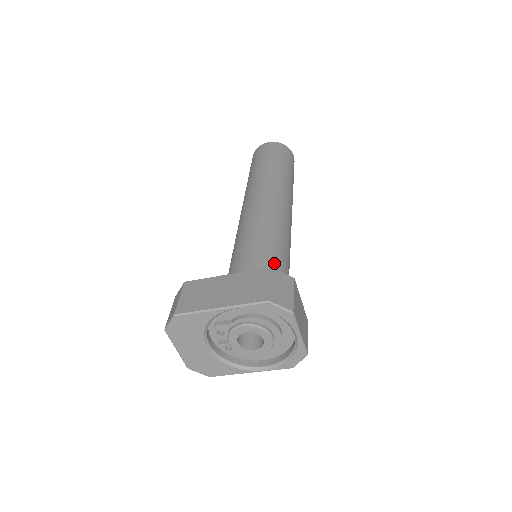
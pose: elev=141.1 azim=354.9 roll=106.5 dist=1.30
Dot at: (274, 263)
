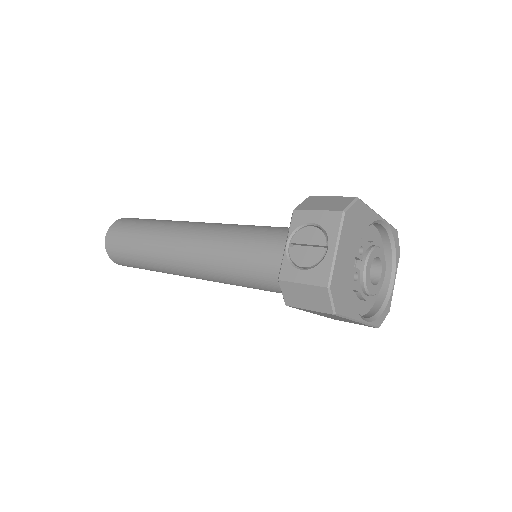
Dot at: occluded
